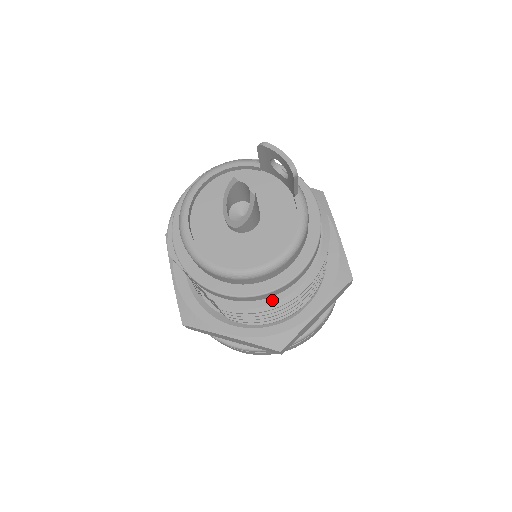
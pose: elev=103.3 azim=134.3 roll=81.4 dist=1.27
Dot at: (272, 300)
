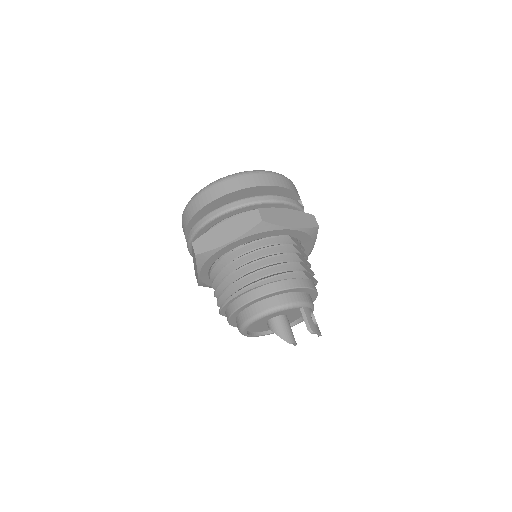
Dot at: occluded
